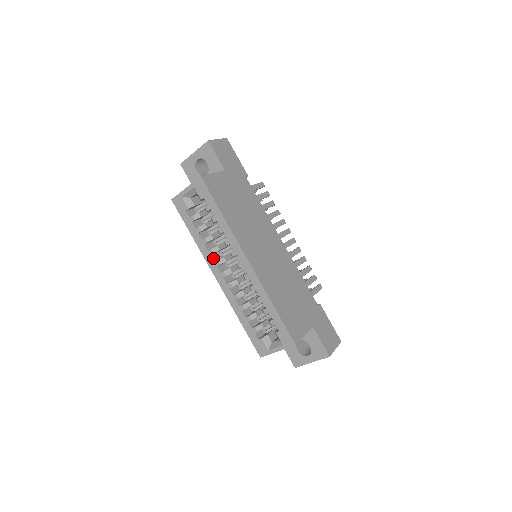
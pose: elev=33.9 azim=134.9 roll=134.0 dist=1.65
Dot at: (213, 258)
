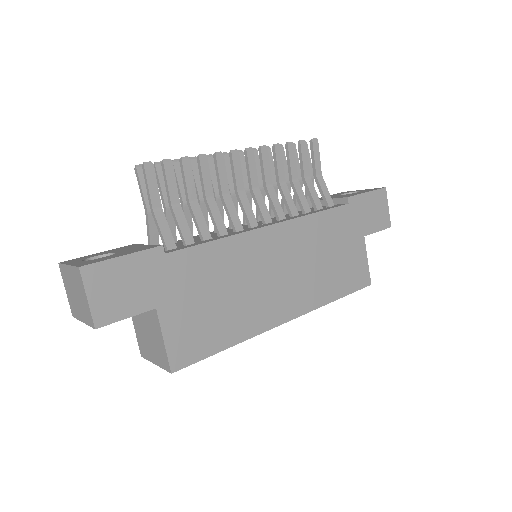
Dot at: occluded
